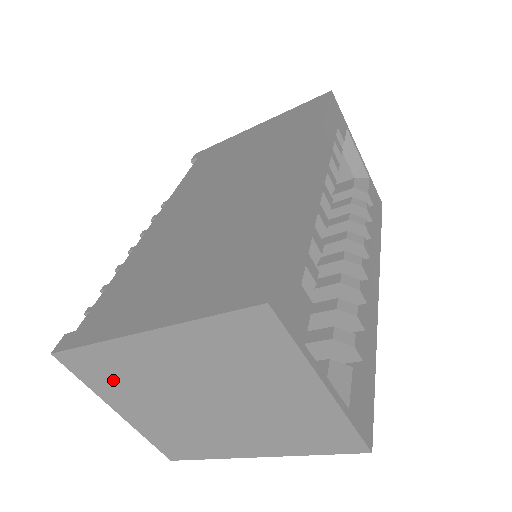
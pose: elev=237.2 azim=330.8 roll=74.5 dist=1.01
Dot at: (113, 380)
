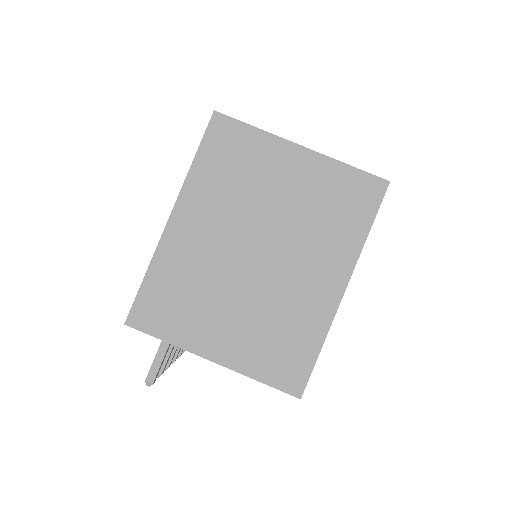
Dot at: (183, 307)
